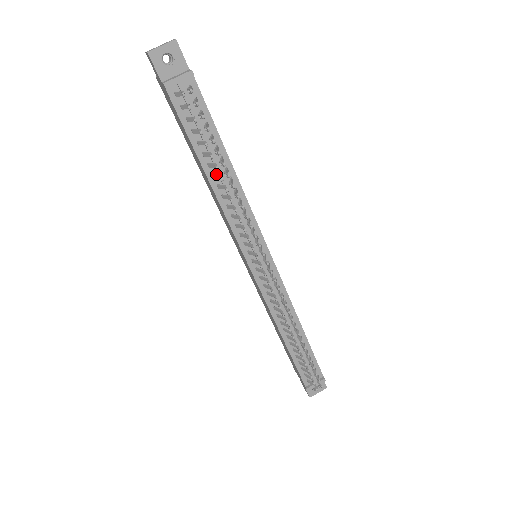
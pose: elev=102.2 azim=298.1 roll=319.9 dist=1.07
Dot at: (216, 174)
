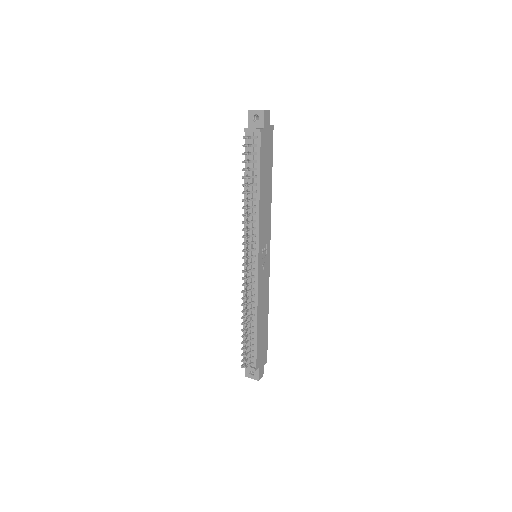
Dot at: (247, 190)
